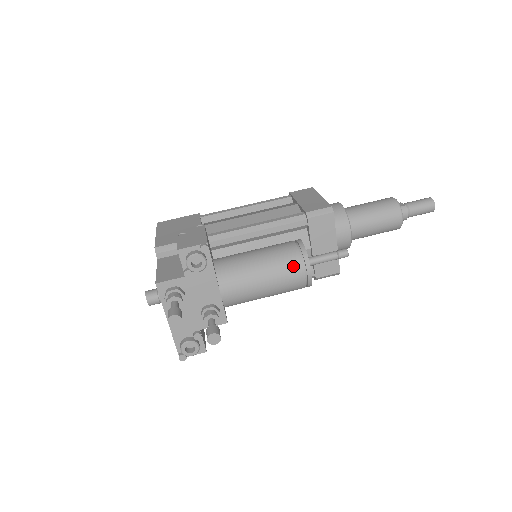
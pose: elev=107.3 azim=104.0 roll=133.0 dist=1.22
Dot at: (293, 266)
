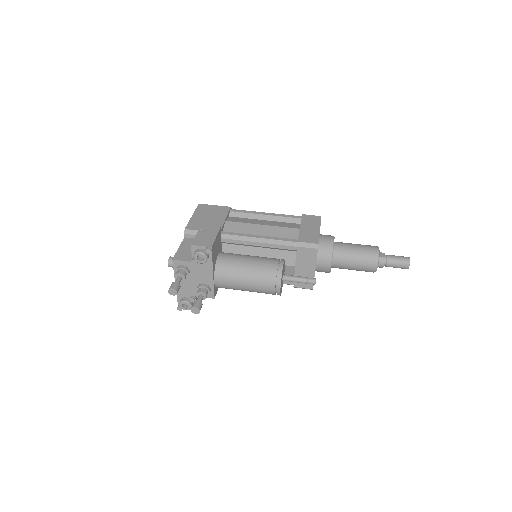
Dot at: (269, 280)
